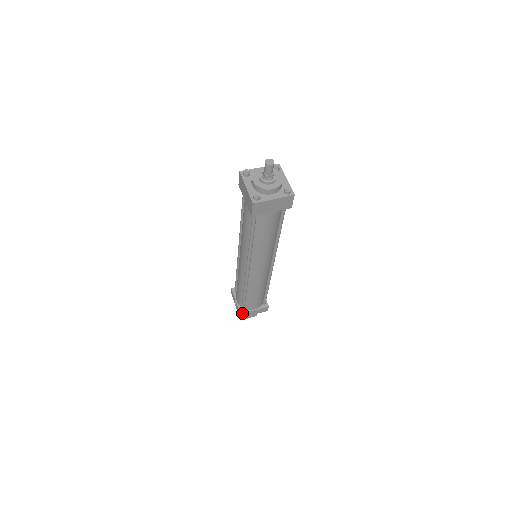
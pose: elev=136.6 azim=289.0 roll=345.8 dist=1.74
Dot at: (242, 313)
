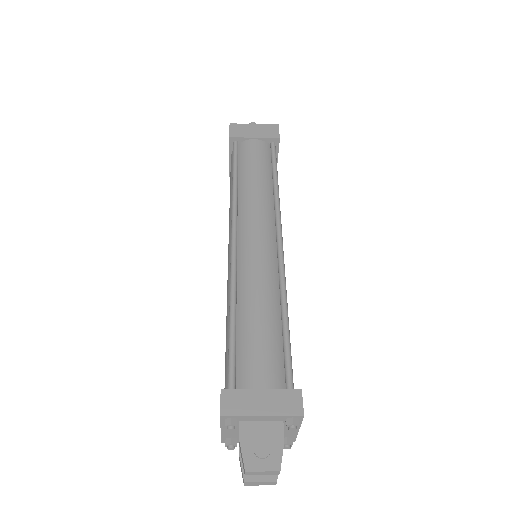
Dot at: (226, 389)
